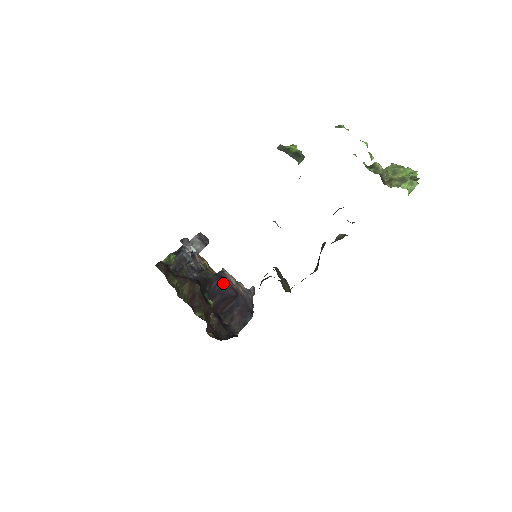
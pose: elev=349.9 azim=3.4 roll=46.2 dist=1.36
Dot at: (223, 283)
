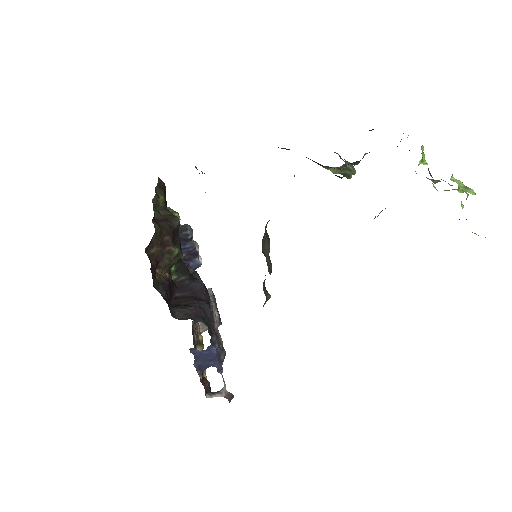
Dot at: (203, 287)
